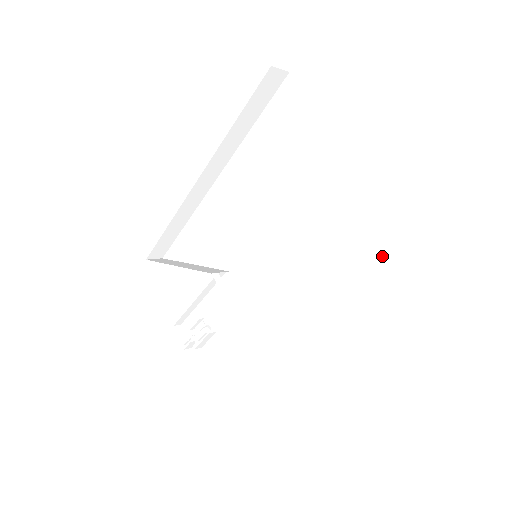
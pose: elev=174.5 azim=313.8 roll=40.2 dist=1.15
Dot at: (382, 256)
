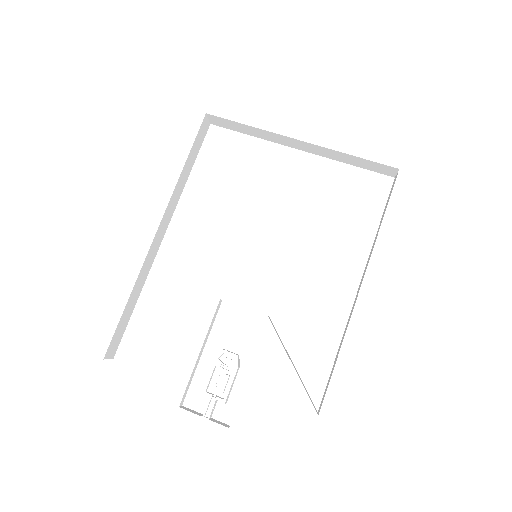
Dot at: (357, 192)
